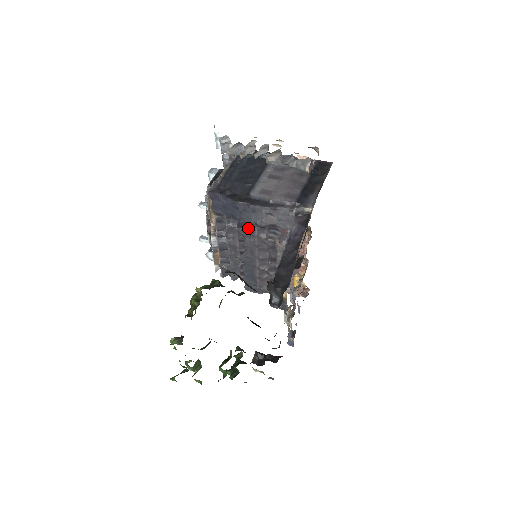
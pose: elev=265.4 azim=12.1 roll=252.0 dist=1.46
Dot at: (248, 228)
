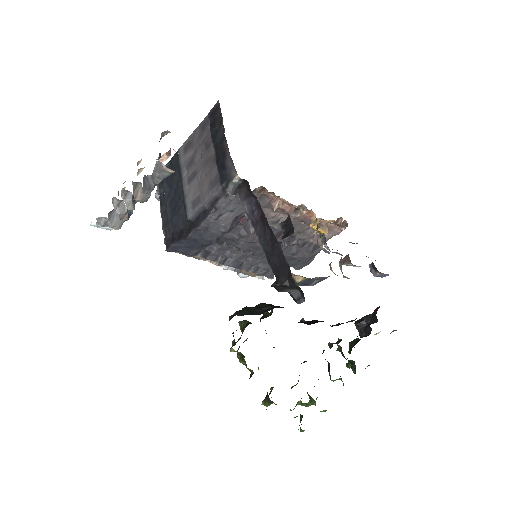
Dot at: (225, 240)
